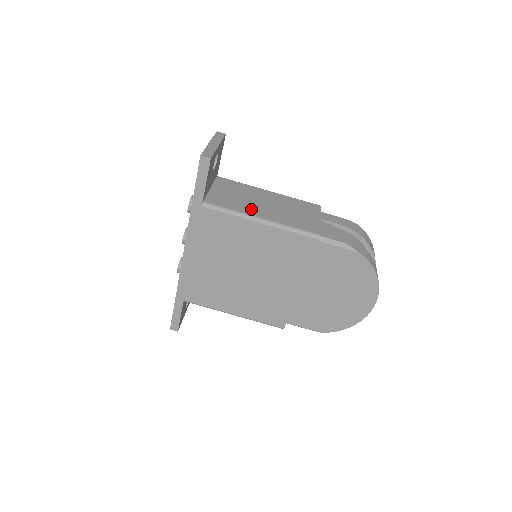
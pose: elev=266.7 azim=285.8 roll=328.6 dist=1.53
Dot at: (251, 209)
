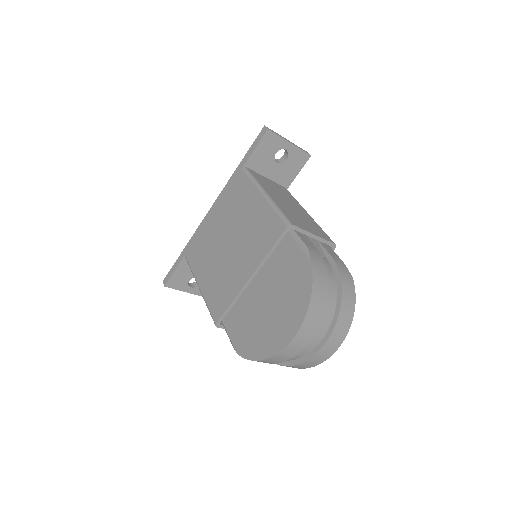
Dot at: (270, 191)
